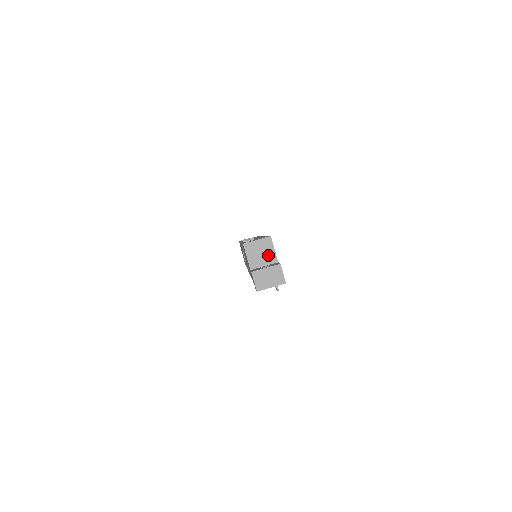
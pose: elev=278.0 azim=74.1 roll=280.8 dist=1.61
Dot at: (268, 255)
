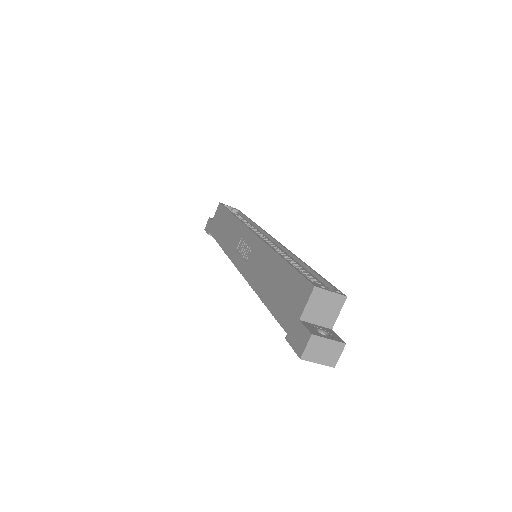
Dot at: (329, 315)
